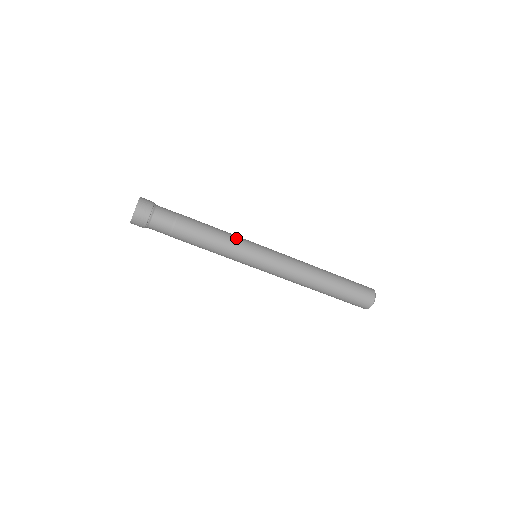
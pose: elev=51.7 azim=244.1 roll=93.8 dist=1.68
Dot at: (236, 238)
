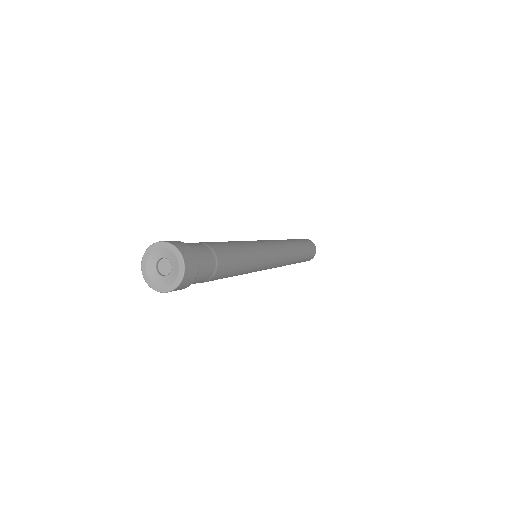
Dot at: (257, 259)
